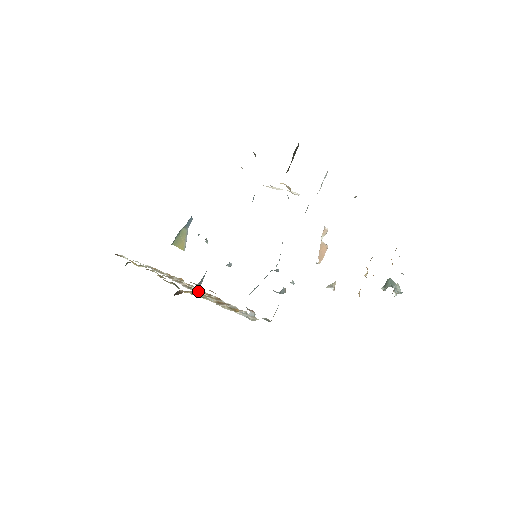
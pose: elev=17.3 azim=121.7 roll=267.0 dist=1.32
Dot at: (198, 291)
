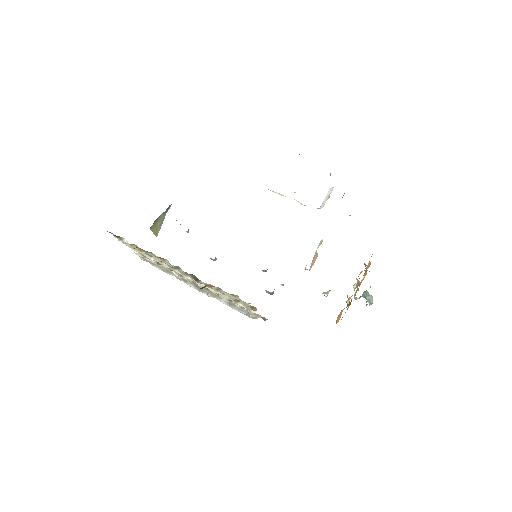
Dot at: occluded
